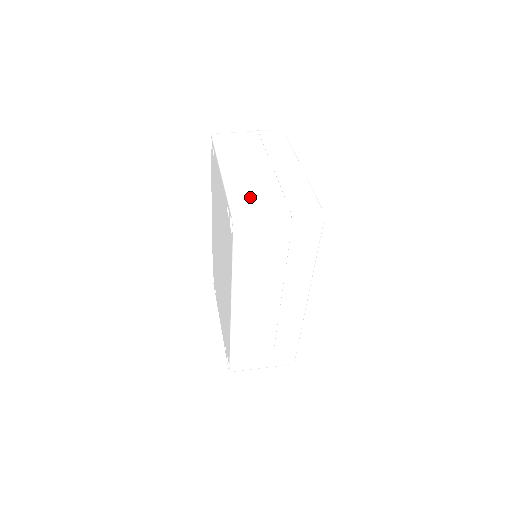
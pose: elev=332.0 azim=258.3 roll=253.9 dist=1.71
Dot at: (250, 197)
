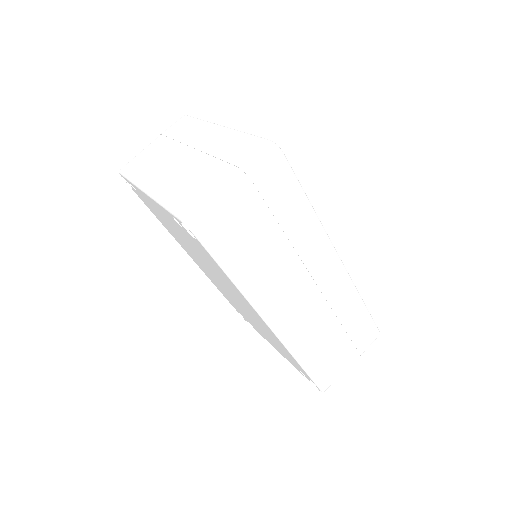
Dot at: (188, 189)
